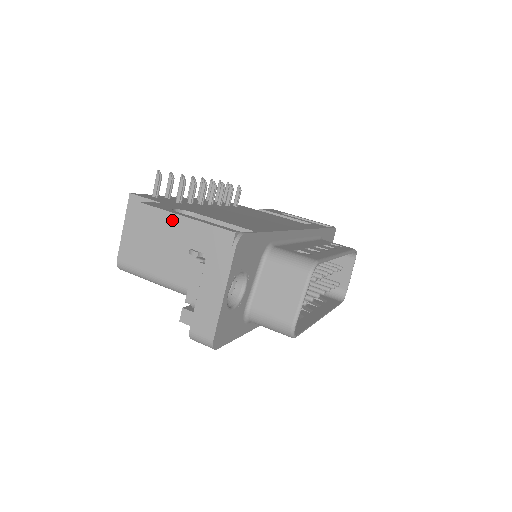
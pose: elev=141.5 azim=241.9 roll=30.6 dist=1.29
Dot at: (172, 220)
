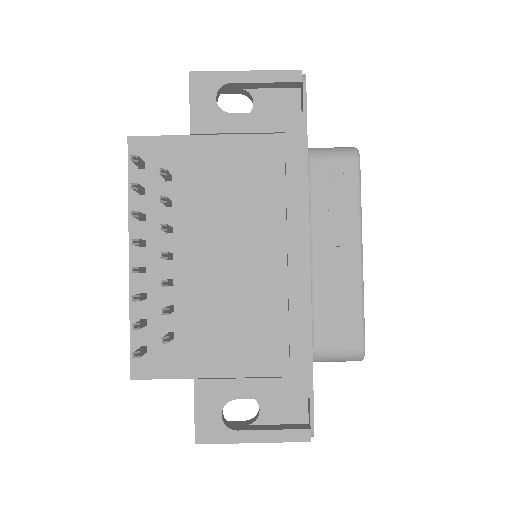
Dot at: (241, 441)
